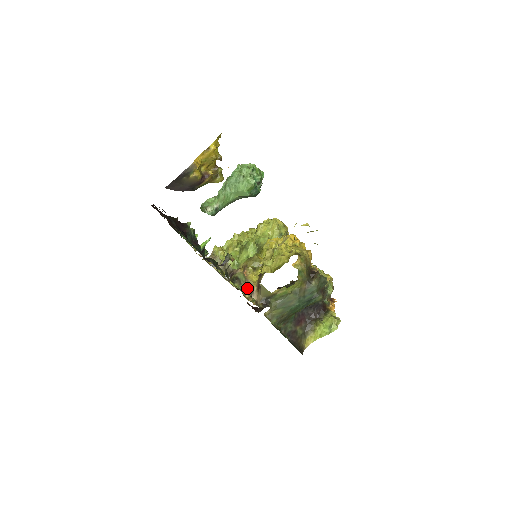
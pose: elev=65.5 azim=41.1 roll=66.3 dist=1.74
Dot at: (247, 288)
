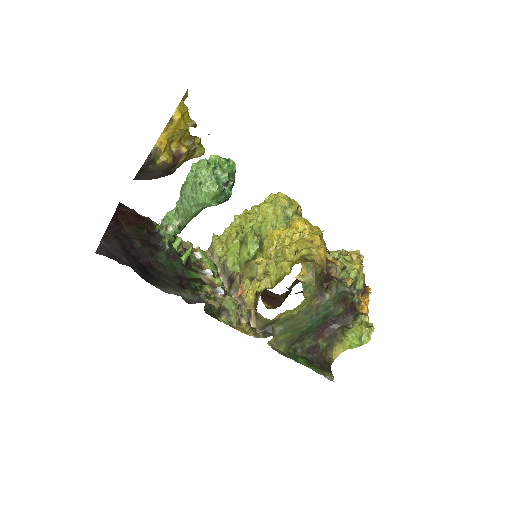
Dot at: (243, 311)
